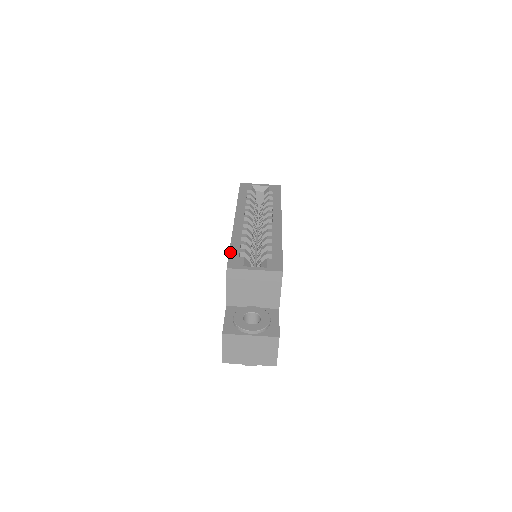
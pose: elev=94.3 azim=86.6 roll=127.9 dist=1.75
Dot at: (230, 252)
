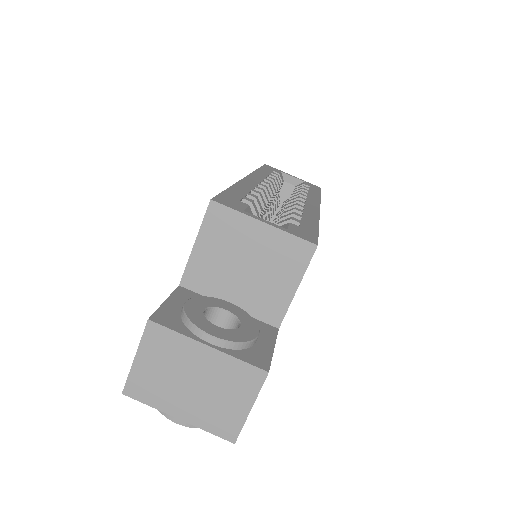
Dot at: (225, 191)
